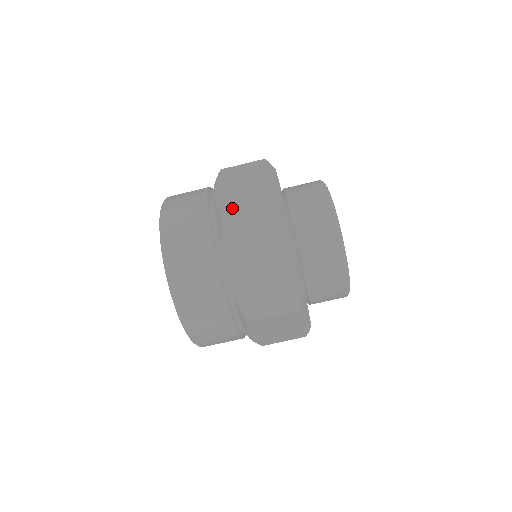
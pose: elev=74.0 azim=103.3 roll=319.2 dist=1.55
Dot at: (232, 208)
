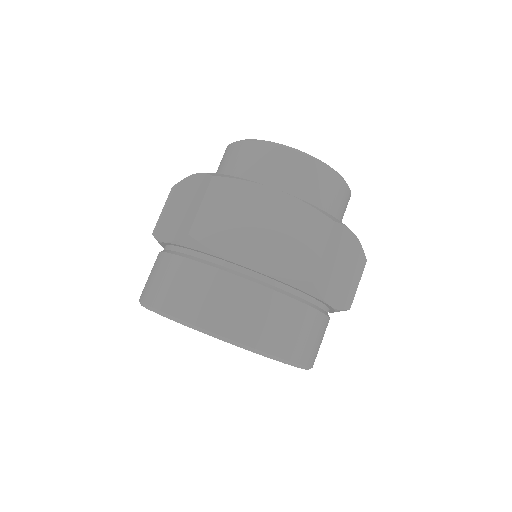
Dot at: occluded
